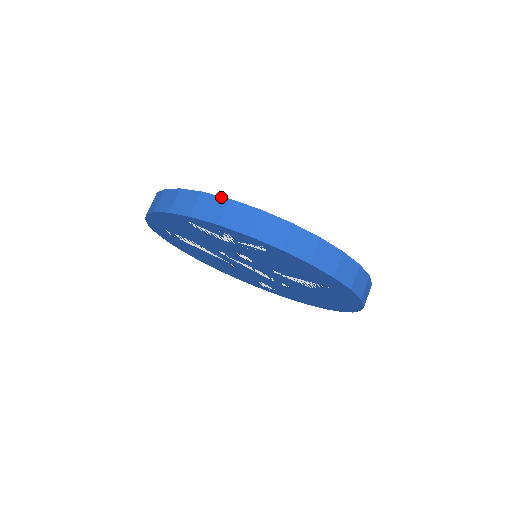
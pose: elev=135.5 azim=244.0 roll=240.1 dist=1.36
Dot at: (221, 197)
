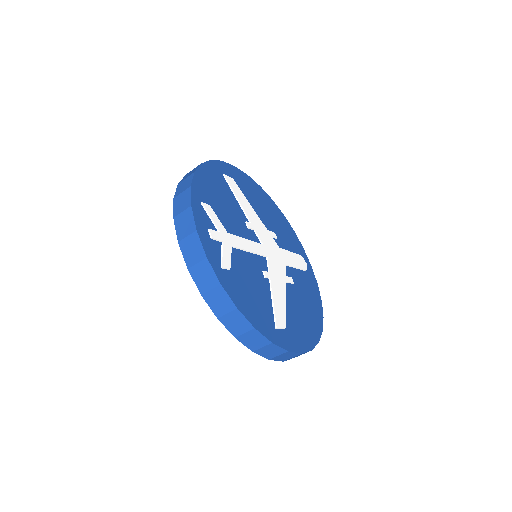
Dot at: (194, 223)
